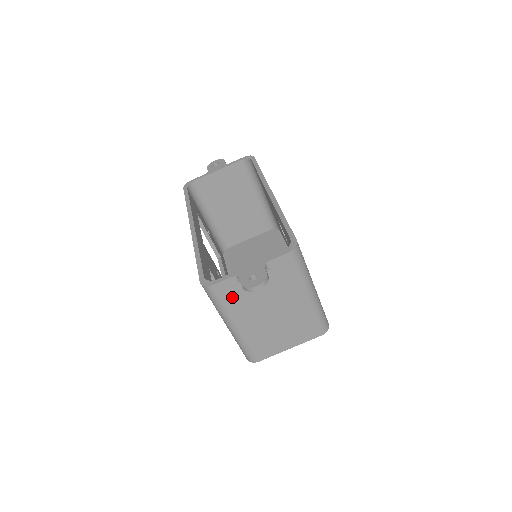
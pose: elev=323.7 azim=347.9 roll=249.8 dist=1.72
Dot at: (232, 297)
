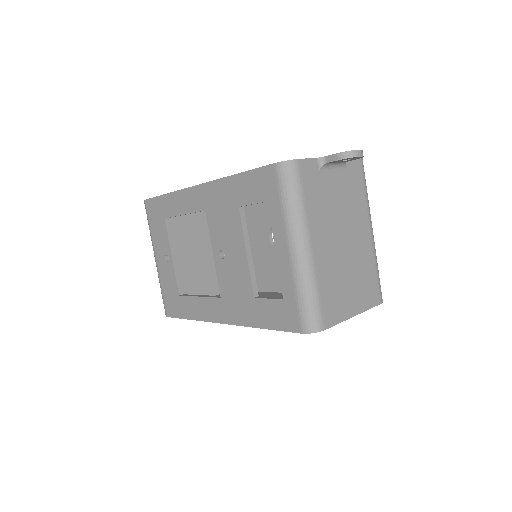
Dot at: (312, 190)
